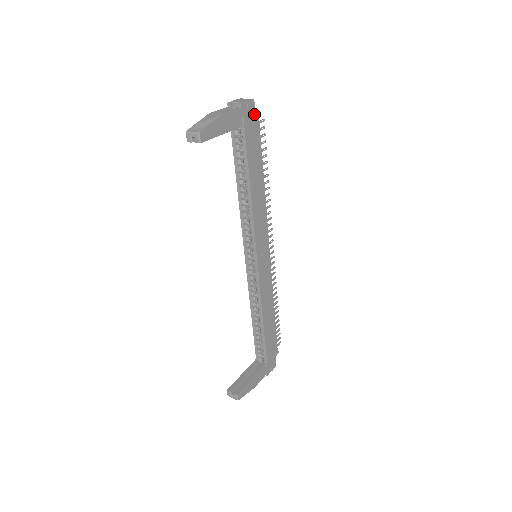
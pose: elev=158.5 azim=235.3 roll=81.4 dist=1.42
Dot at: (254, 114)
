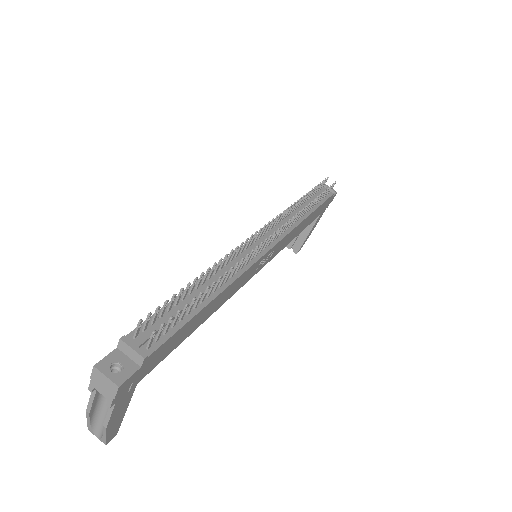
Dot at: (136, 372)
